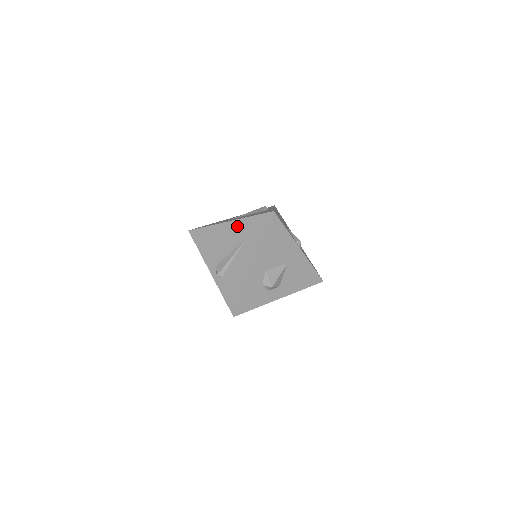
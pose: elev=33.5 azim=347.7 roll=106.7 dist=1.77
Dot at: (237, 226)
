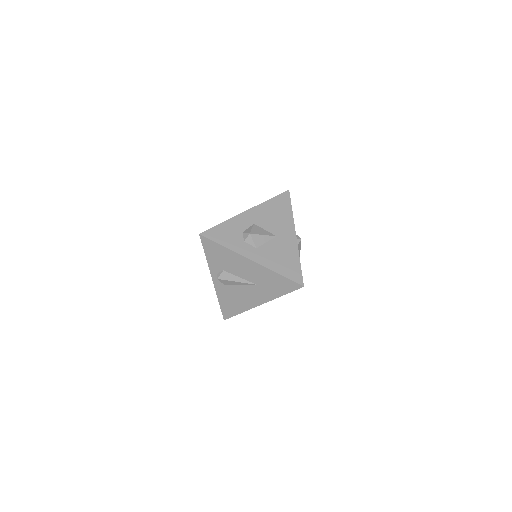
Dot at: occluded
